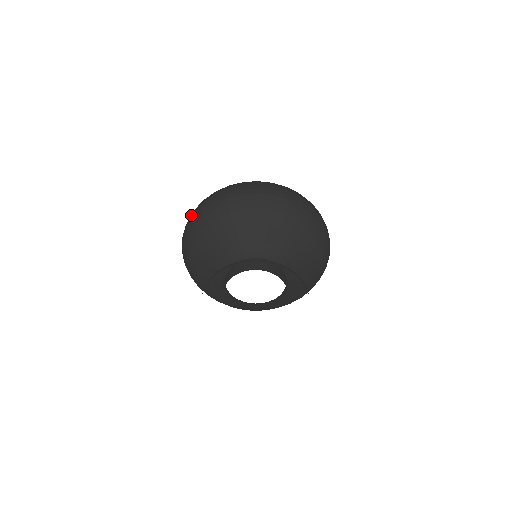
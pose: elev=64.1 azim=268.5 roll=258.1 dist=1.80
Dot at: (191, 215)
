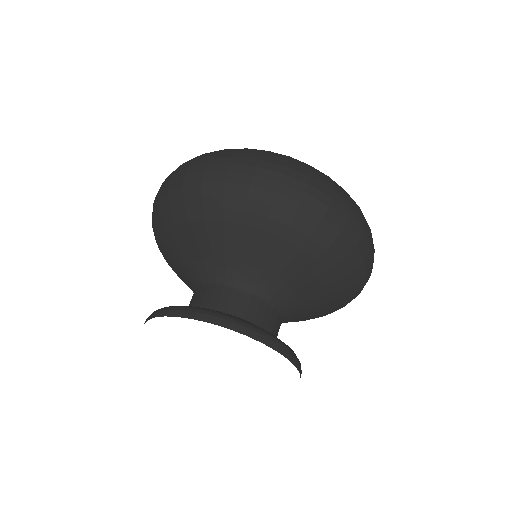
Dot at: (170, 176)
